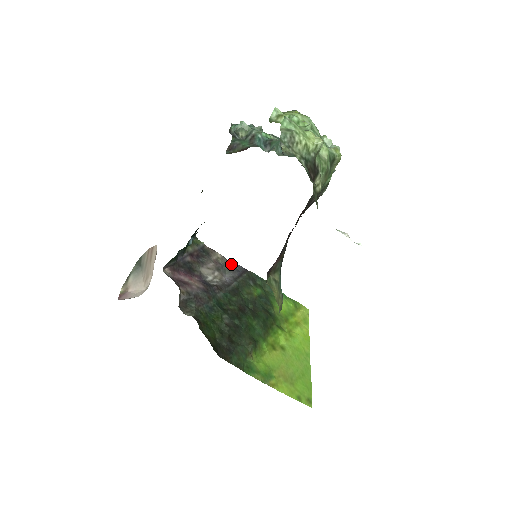
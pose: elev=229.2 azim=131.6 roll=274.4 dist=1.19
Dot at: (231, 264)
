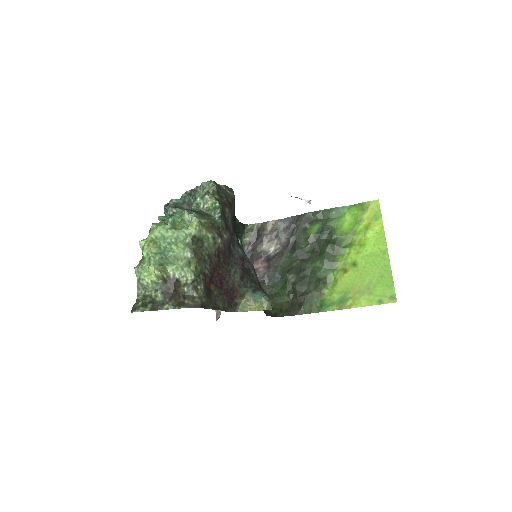
Dot at: (285, 221)
